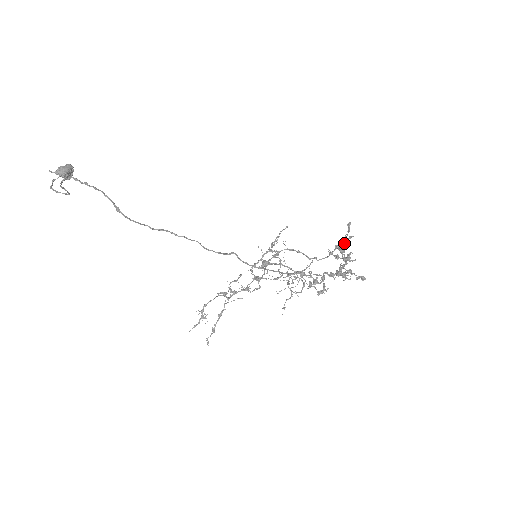
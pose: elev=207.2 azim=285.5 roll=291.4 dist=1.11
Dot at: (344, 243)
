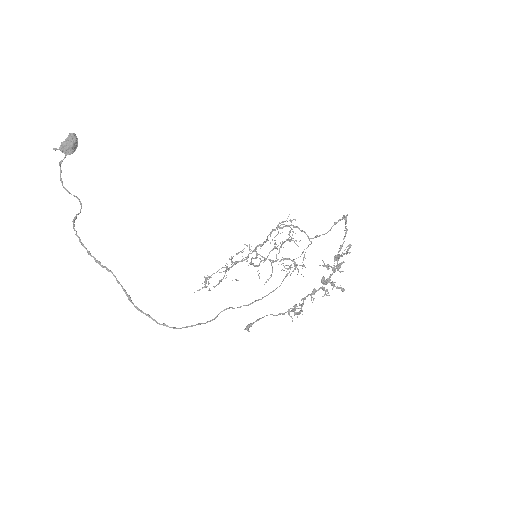
Dot at: occluded
